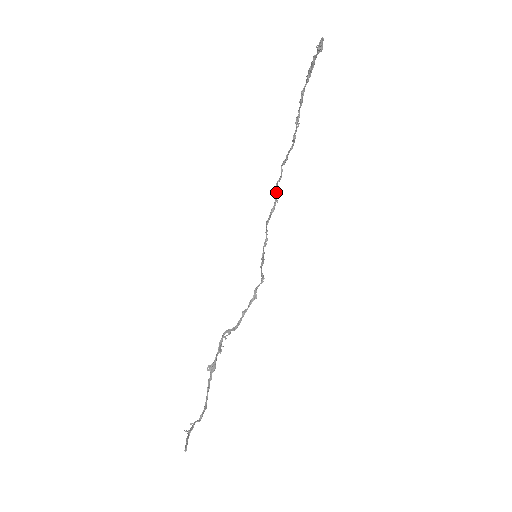
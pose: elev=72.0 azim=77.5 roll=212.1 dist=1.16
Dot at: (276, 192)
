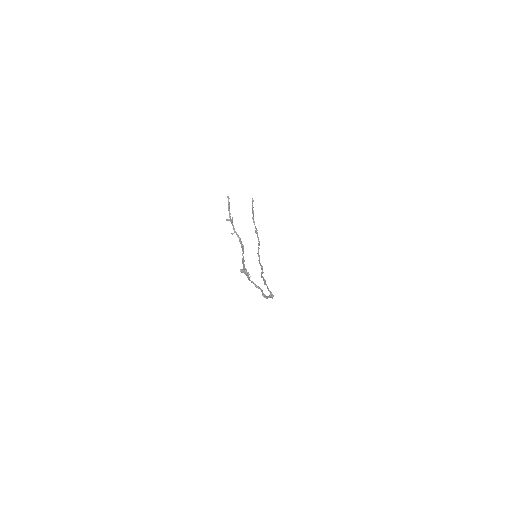
Dot at: occluded
